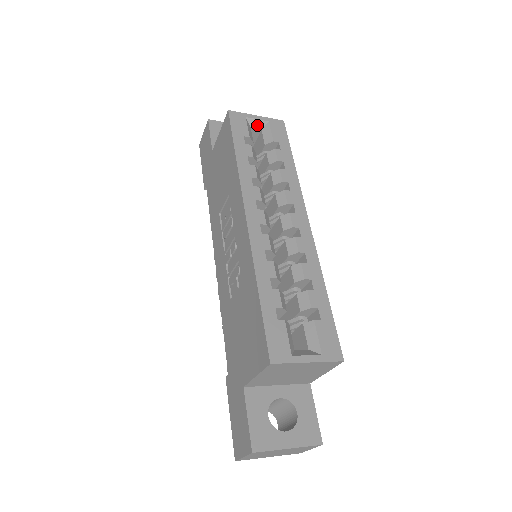
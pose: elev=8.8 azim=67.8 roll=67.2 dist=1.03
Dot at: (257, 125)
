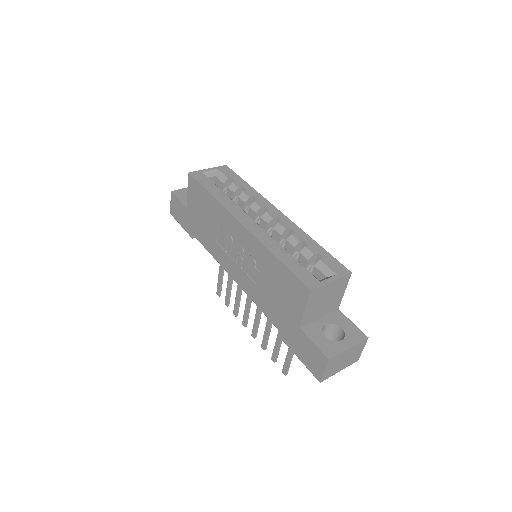
Dot at: (211, 174)
